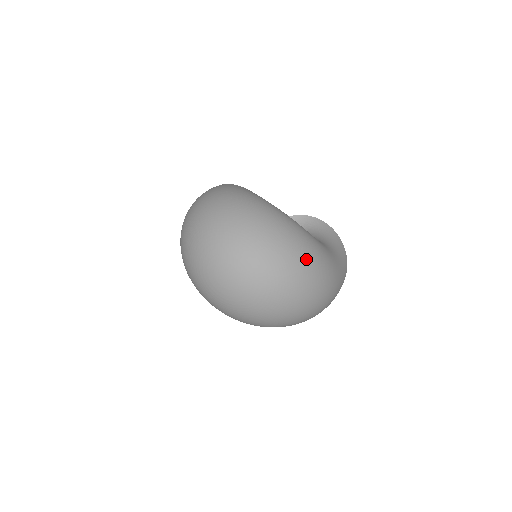
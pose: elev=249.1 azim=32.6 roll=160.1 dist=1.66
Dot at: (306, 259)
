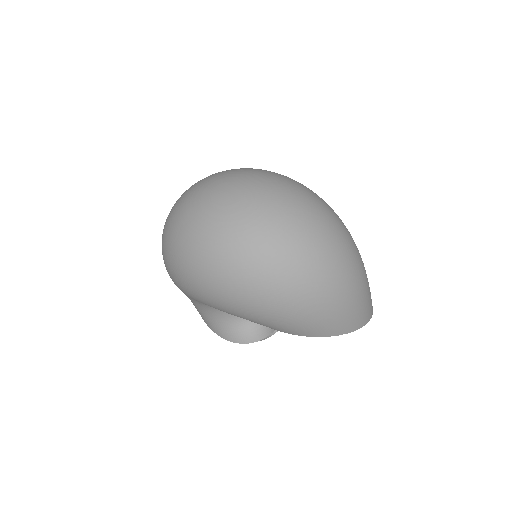
Dot at: (320, 198)
